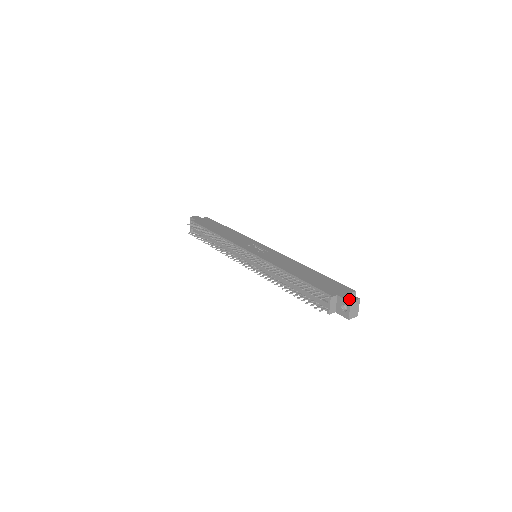
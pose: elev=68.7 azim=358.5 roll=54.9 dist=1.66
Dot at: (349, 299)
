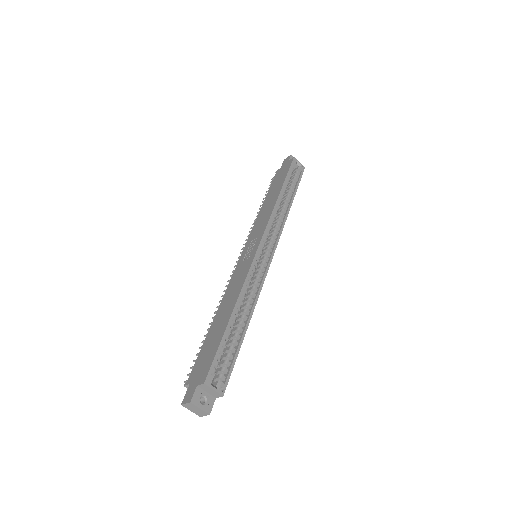
Dot at: (185, 398)
